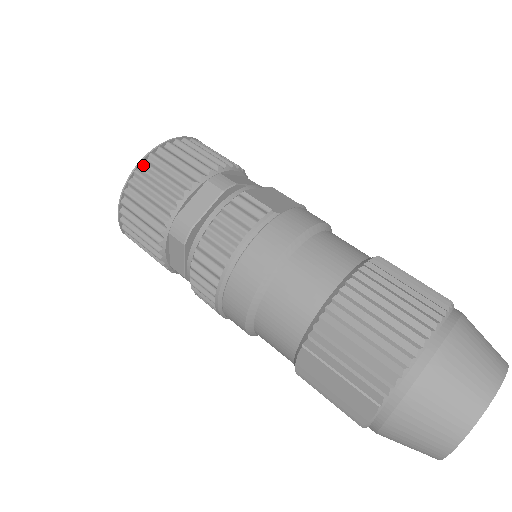
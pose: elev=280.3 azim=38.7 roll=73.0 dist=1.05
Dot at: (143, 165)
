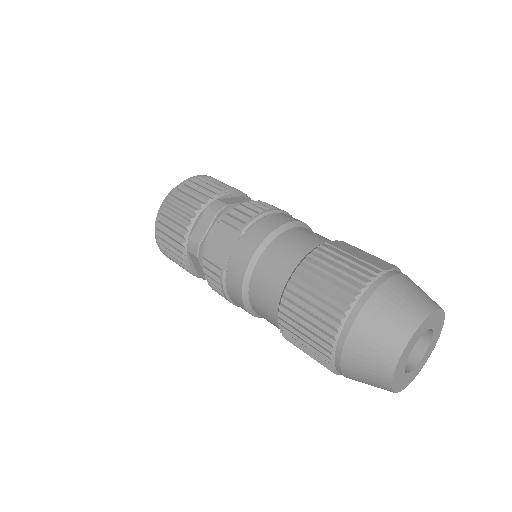
Dot at: (162, 250)
